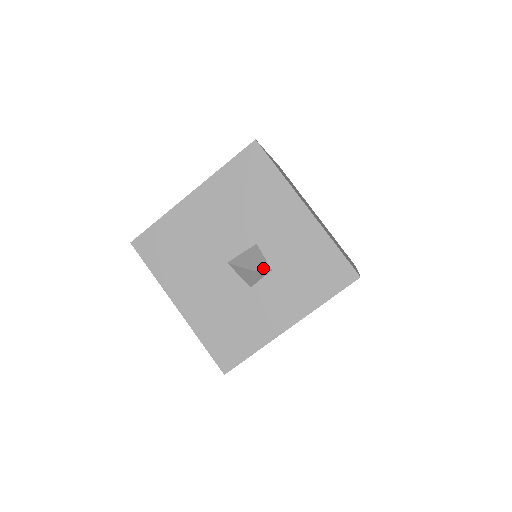
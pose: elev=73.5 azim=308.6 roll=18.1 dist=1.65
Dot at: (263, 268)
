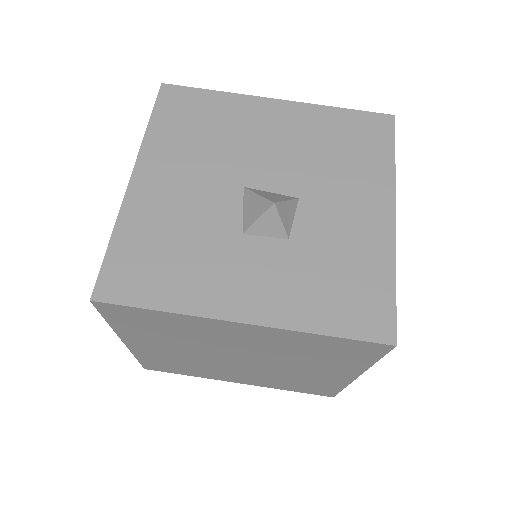
Dot at: (284, 221)
